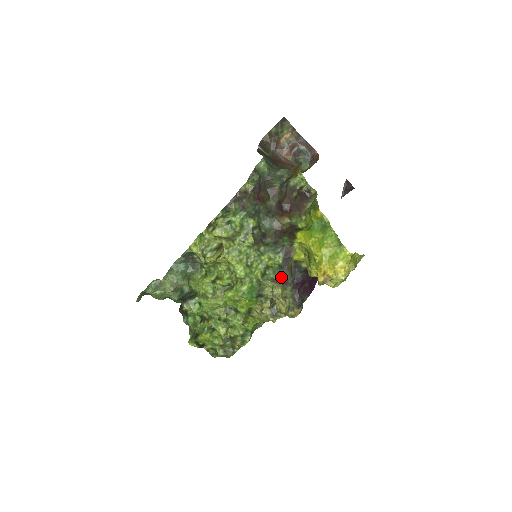
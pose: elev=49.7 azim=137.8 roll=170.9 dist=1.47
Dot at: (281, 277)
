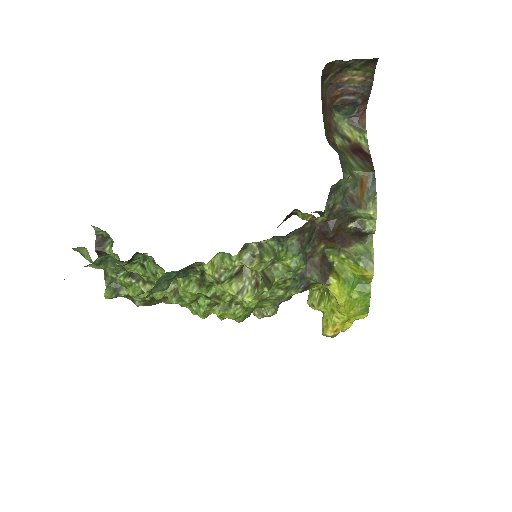
Dot at: occluded
